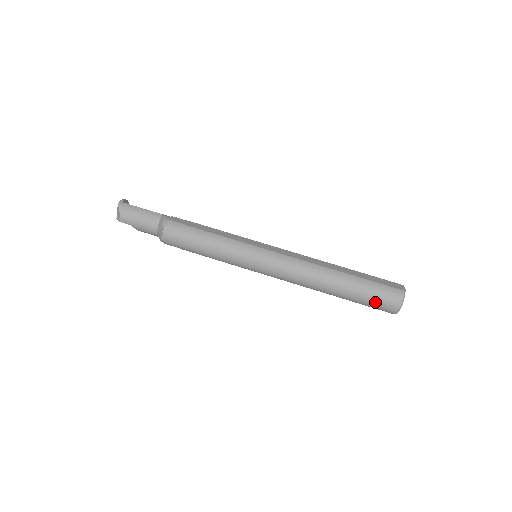
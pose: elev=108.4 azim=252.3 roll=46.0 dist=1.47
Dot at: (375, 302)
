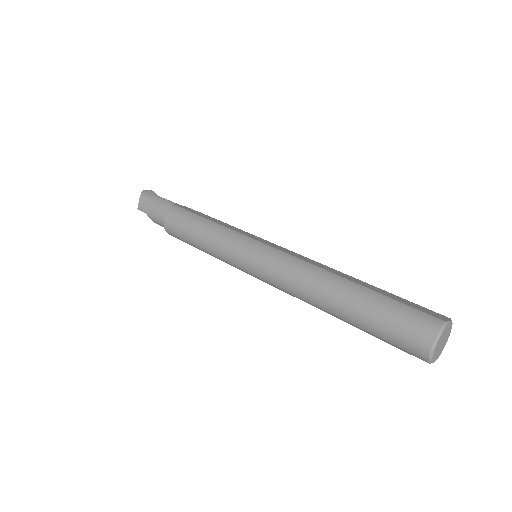
Dot at: (393, 331)
